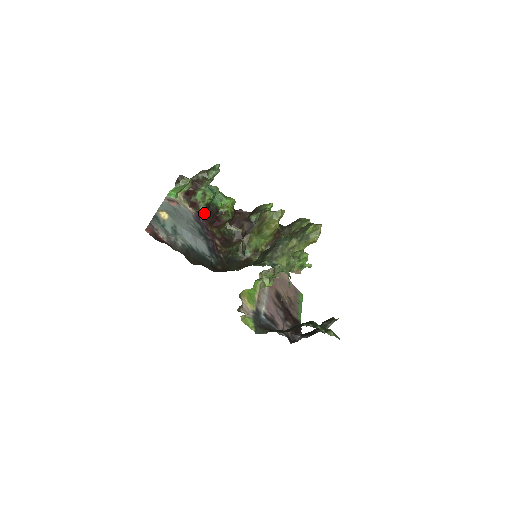
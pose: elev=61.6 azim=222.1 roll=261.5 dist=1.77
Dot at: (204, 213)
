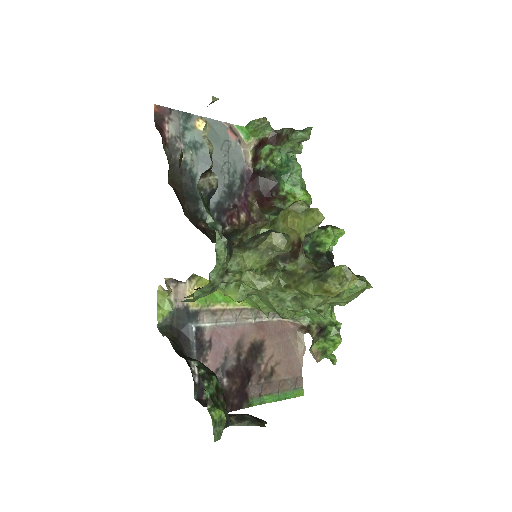
Dot at: (258, 175)
